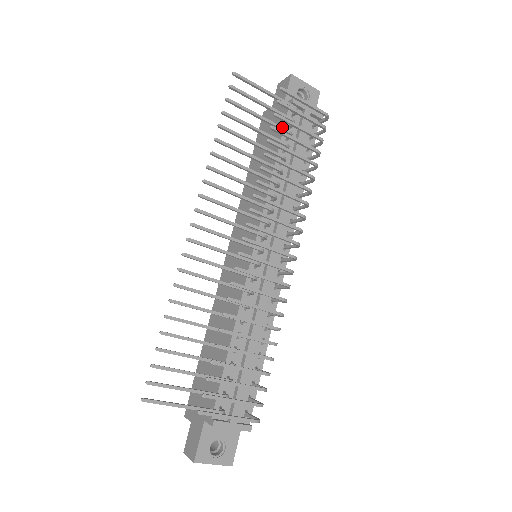
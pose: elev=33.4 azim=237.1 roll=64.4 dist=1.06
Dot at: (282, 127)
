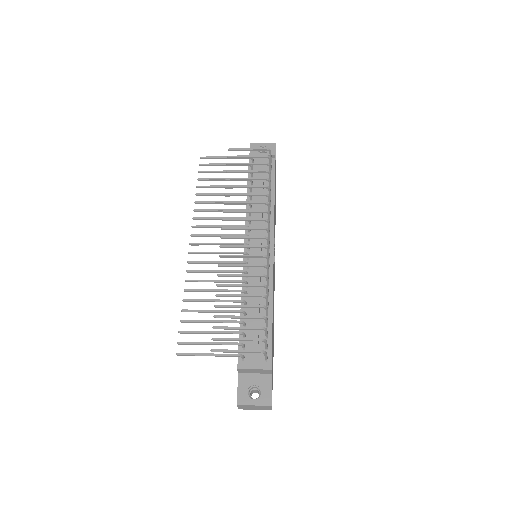
Dot at: occluded
